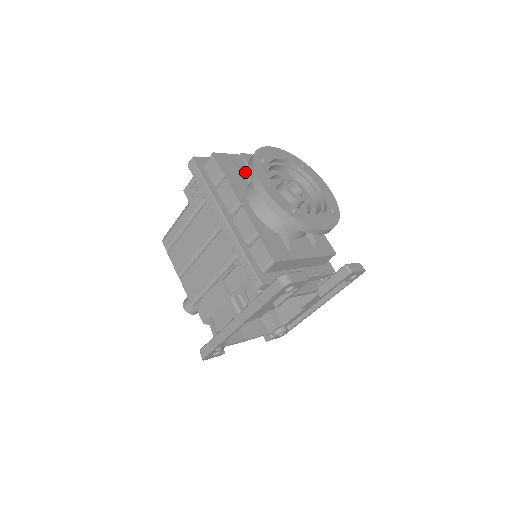
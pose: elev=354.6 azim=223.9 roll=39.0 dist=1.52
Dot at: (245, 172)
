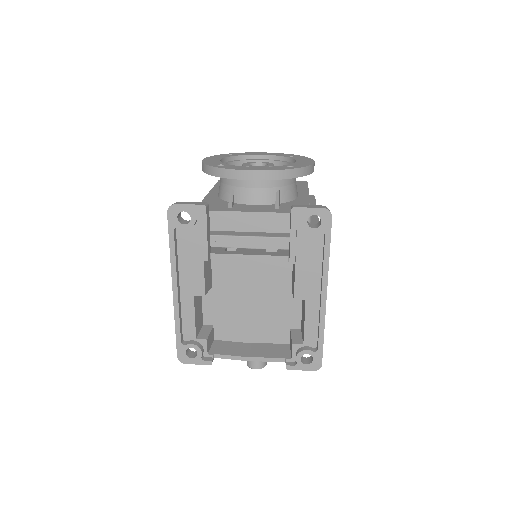
Dot at: occluded
